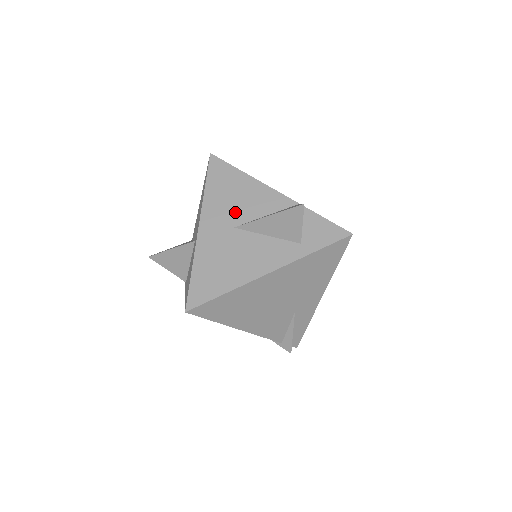
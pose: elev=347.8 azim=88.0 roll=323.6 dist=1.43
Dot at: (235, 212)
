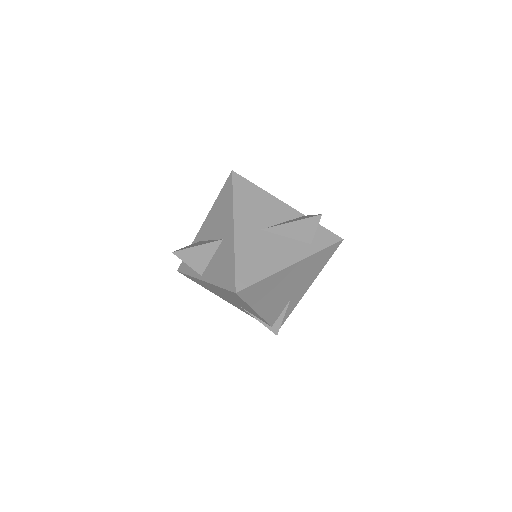
Dot at: (260, 218)
